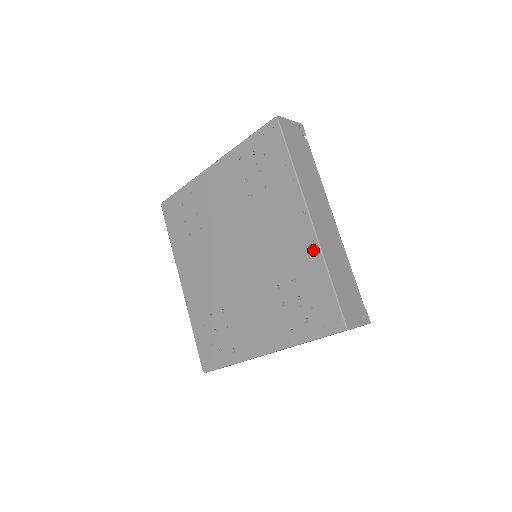
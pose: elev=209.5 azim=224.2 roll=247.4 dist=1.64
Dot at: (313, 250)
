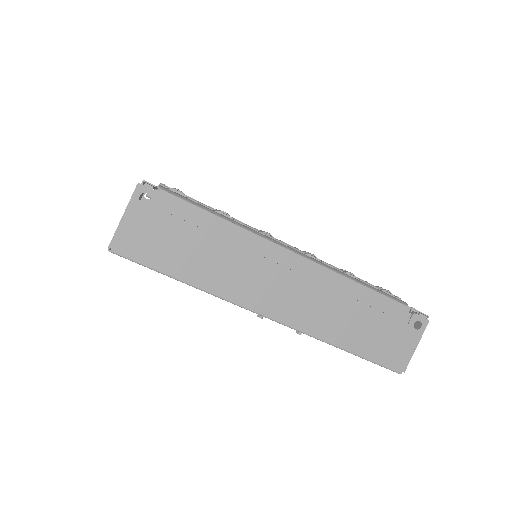
Dot at: occluded
